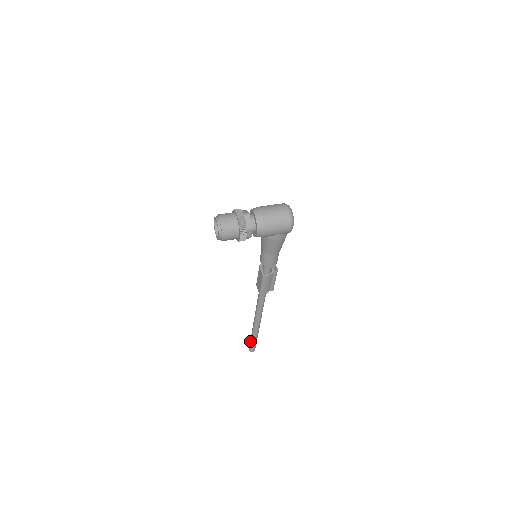
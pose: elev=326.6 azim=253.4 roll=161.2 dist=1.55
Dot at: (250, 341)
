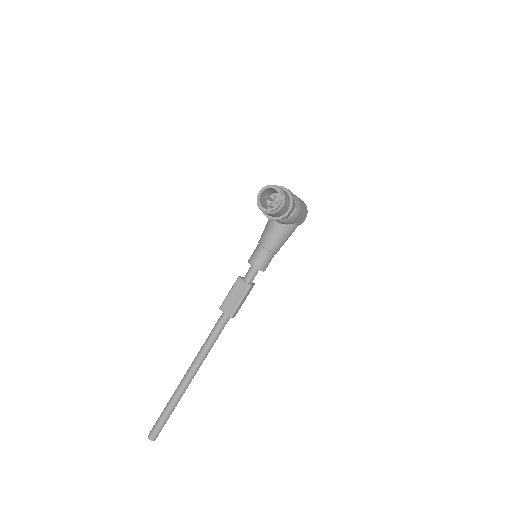
Dot at: (161, 418)
